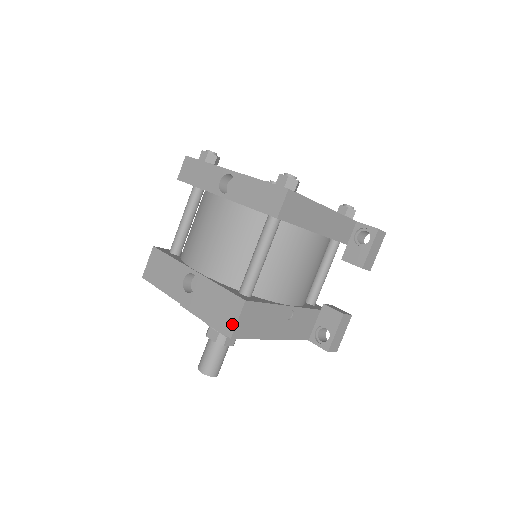
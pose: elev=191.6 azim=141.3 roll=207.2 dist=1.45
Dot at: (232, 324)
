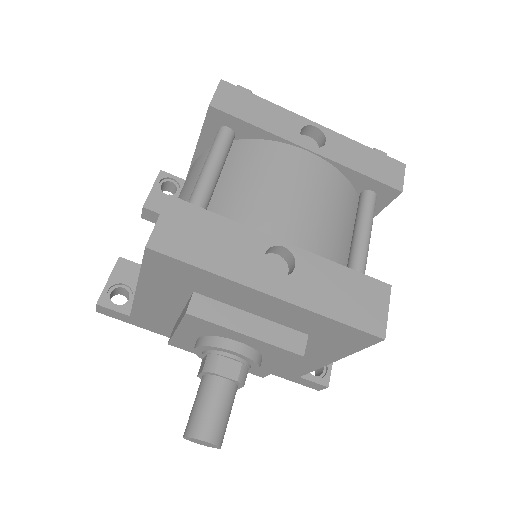
Dot at: (381, 318)
